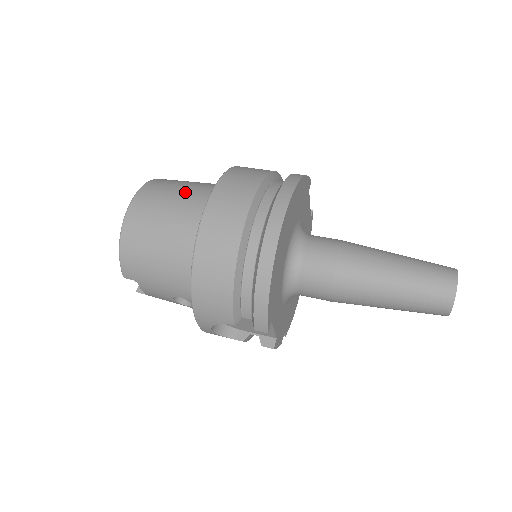
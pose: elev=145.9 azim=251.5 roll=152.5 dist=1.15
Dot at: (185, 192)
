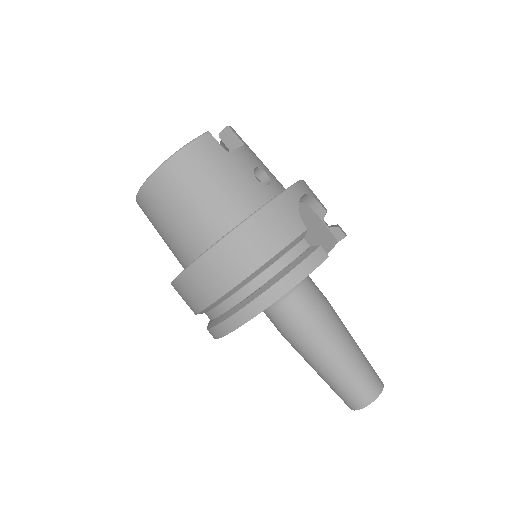
Dot at: (192, 210)
